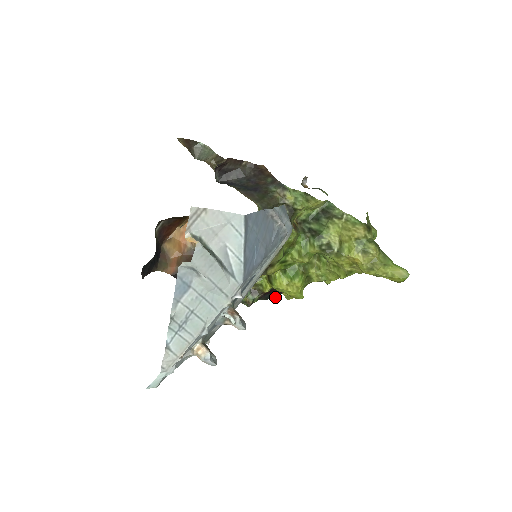
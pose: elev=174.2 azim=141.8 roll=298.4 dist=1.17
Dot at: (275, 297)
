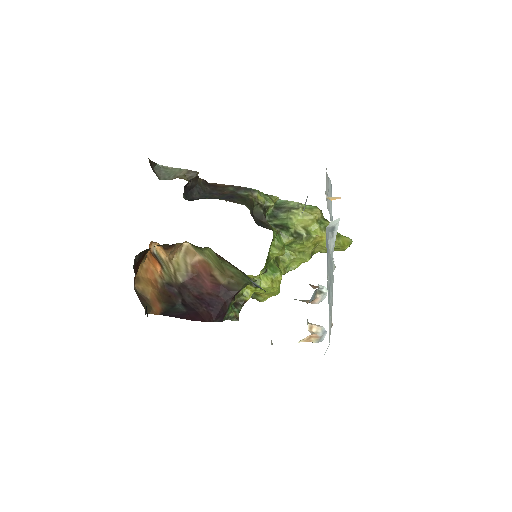
Dot at: occluded
